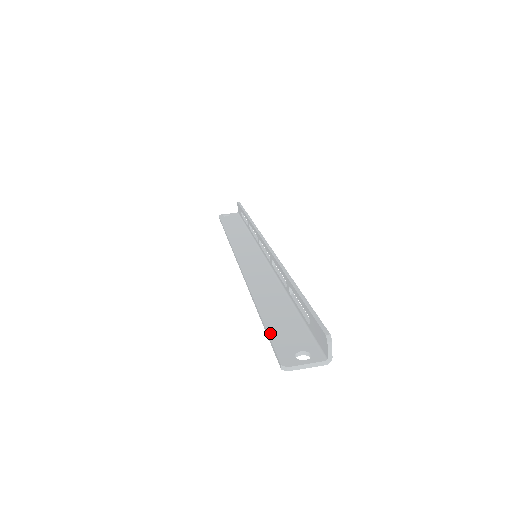
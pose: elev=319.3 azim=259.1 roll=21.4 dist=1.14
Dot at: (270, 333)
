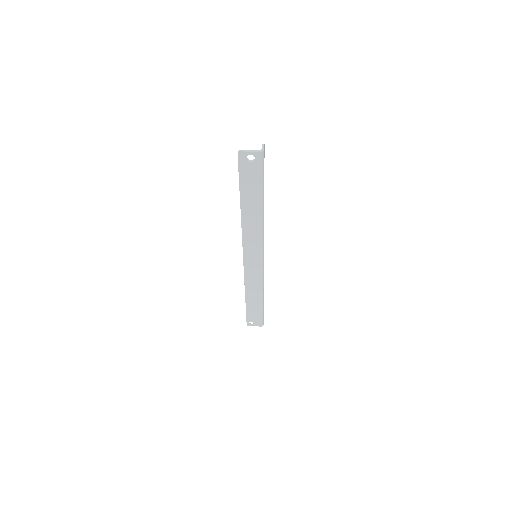
Dot at: (240, 177)
